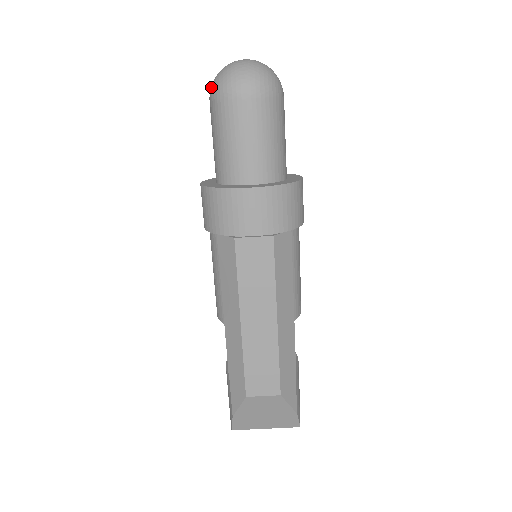
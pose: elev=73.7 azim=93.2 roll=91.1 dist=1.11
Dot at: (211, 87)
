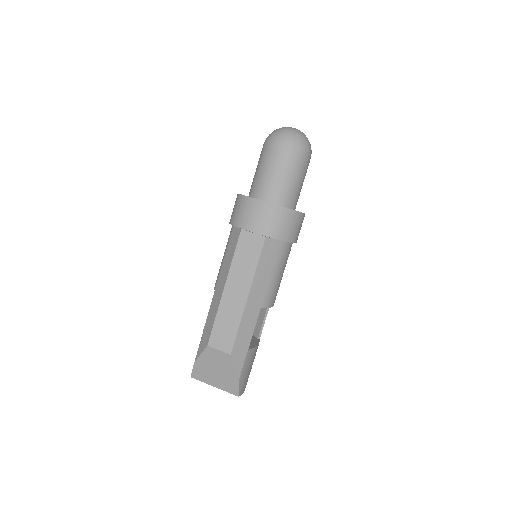
Dot at: (267, 137)
